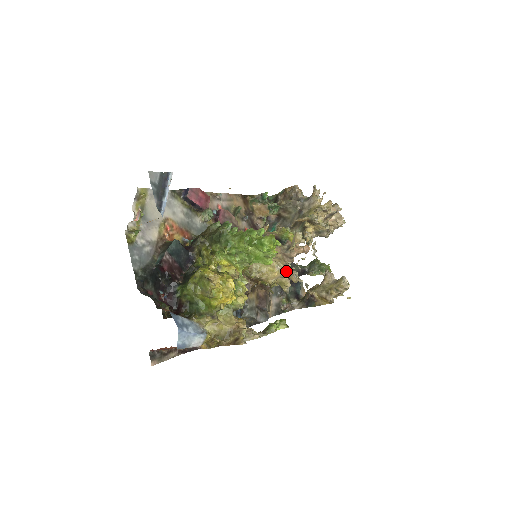
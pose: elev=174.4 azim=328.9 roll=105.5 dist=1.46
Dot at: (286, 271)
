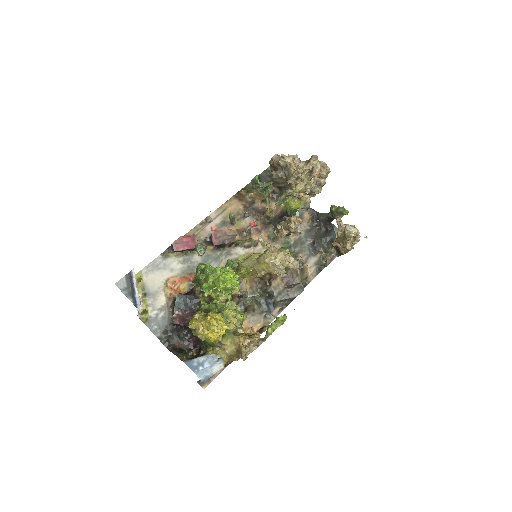
Dot at: occluded
